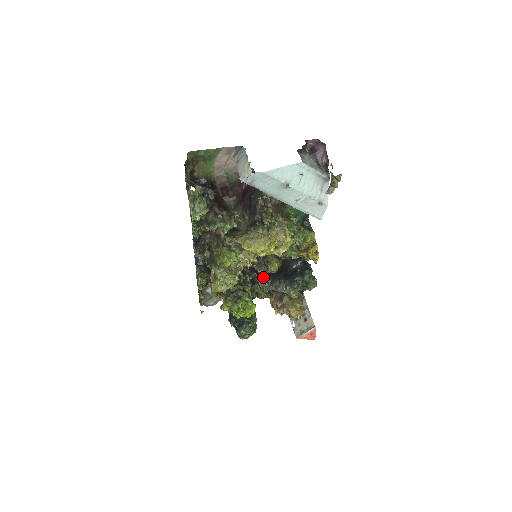
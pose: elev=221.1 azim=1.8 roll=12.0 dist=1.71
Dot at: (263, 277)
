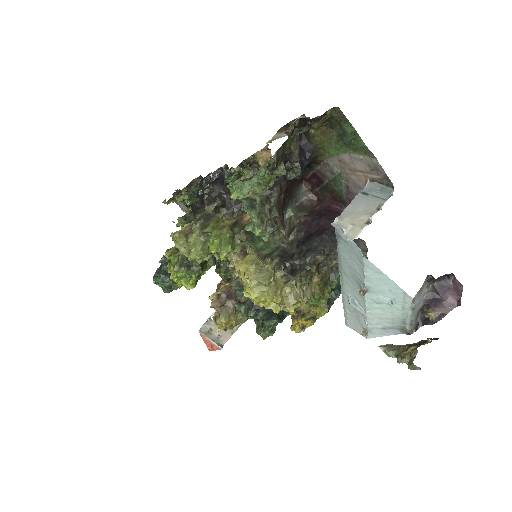
Dot at: occluded
